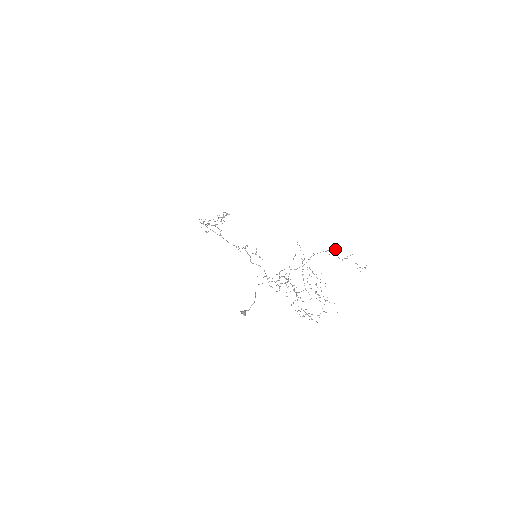
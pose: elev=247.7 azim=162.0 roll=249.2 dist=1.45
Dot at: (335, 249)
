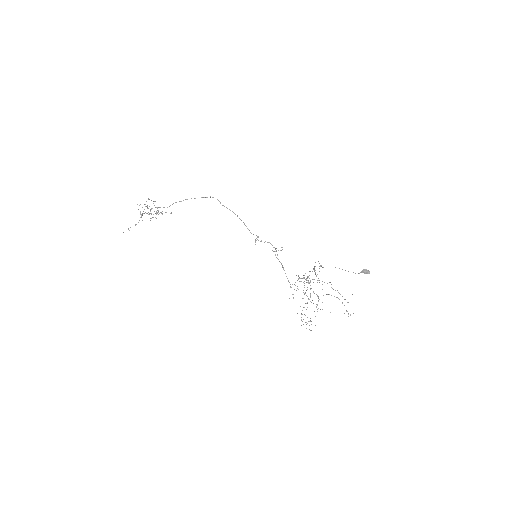
Dot at: (324, 282)
